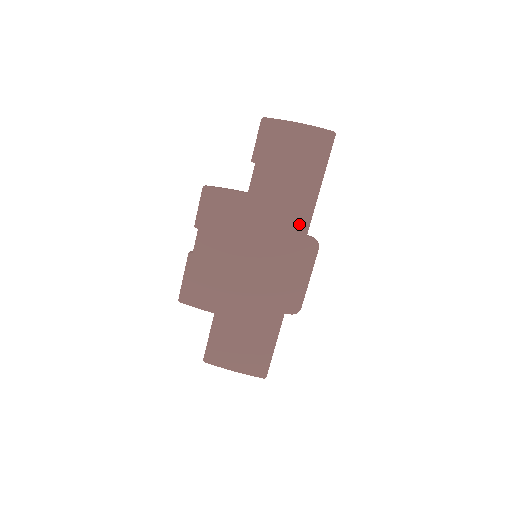
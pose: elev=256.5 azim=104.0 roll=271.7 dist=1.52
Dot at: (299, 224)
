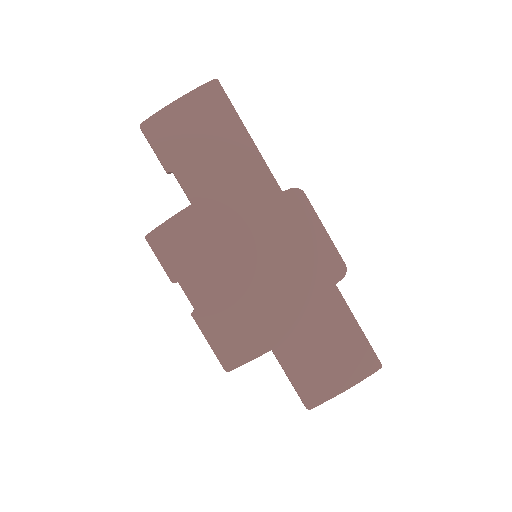
Dot at: (265, 188)
